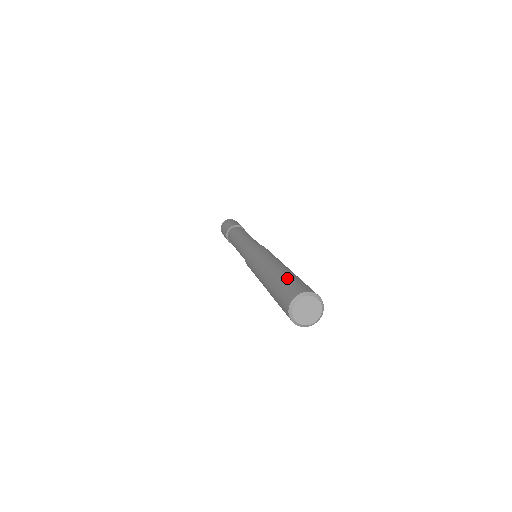
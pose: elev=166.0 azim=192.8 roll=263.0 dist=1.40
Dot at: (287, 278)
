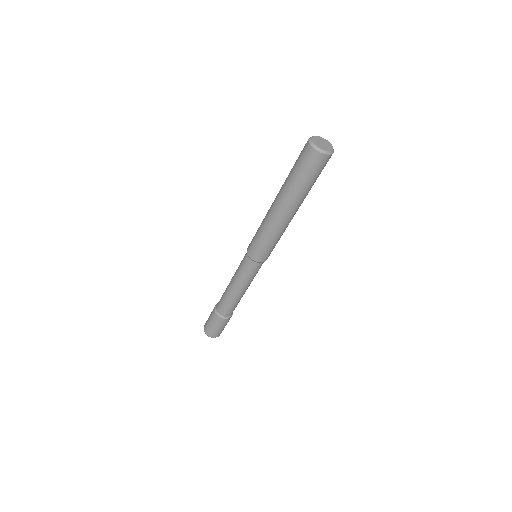
Dot at: occluded
